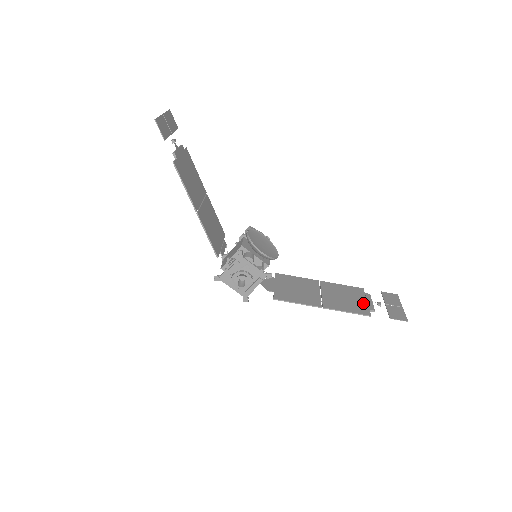
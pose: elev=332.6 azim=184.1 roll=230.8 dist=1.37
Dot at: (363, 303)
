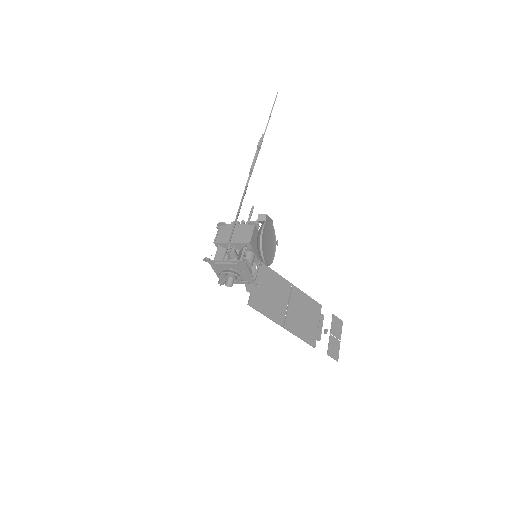
Dot at: (315, 328)
